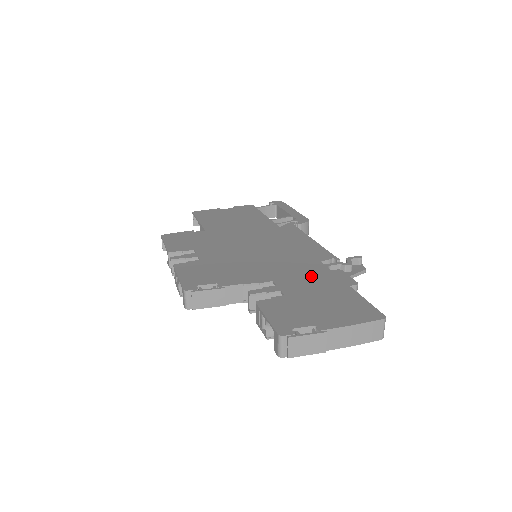
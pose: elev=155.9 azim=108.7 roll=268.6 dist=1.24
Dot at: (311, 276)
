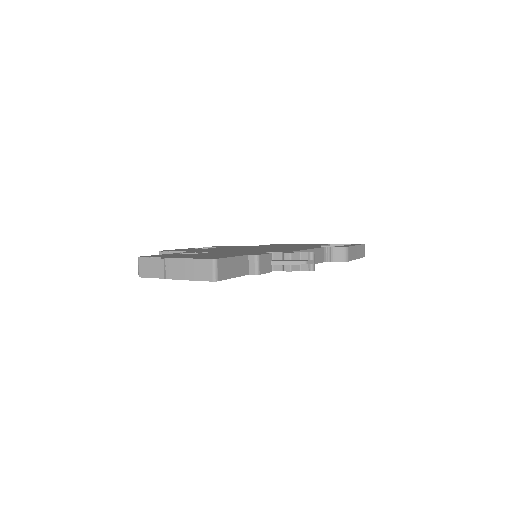
Dot at: (241, 252)
